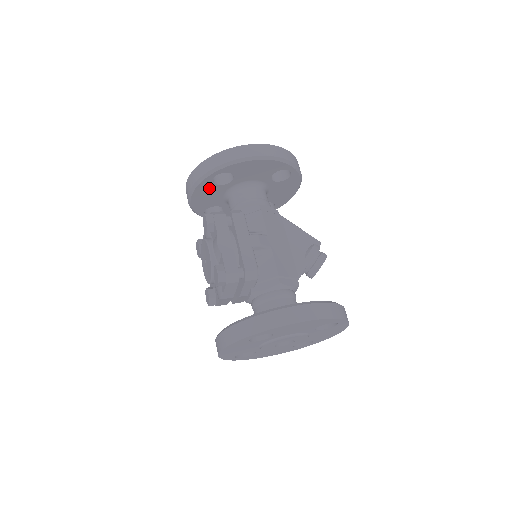
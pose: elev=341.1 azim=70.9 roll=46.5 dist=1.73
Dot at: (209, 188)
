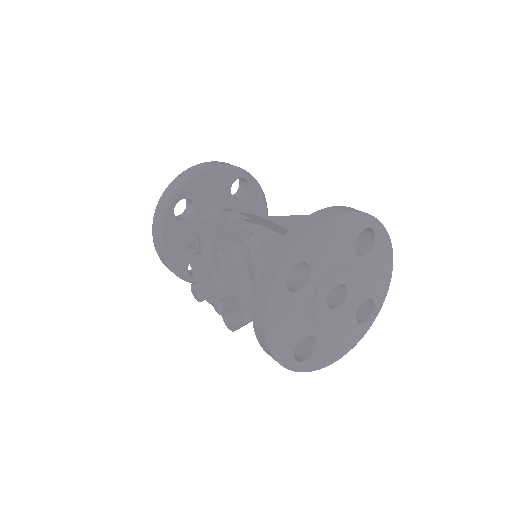
Dot at: (176, 229)
